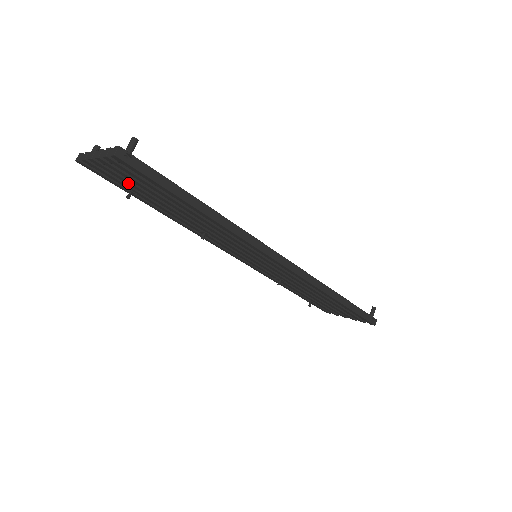
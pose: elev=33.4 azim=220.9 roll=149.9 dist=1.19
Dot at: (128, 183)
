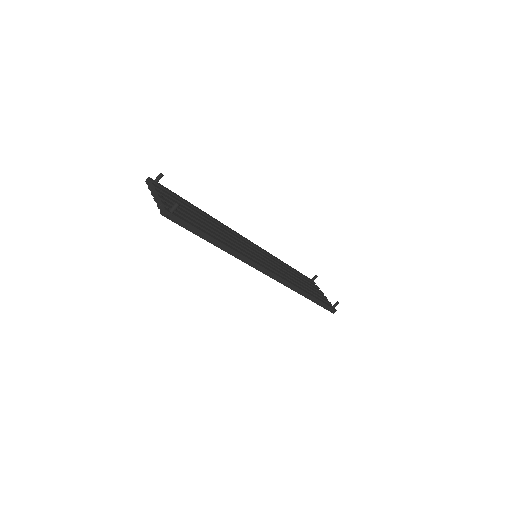
Dot at: occluded
